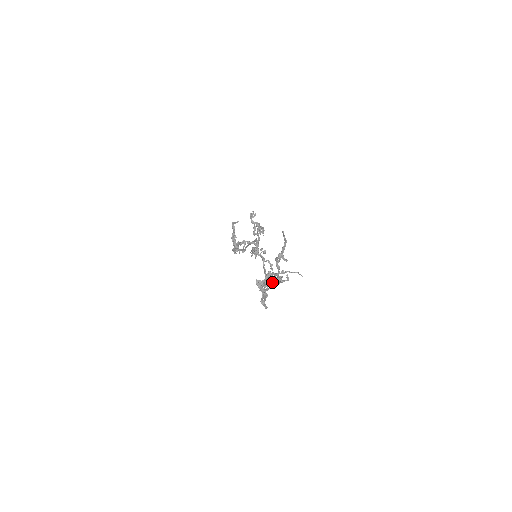
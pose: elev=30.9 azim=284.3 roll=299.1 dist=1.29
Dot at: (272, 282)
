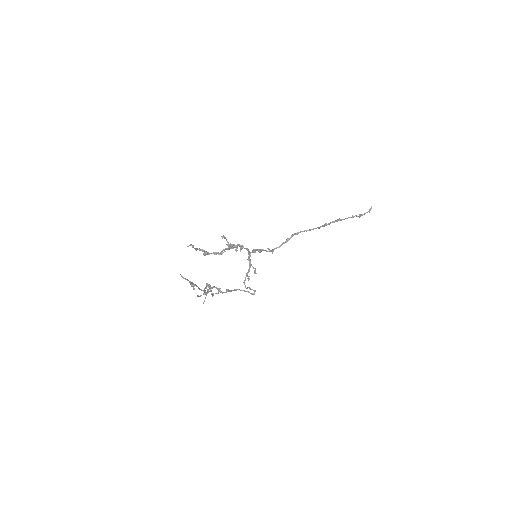
Dot at: (219, 289)
